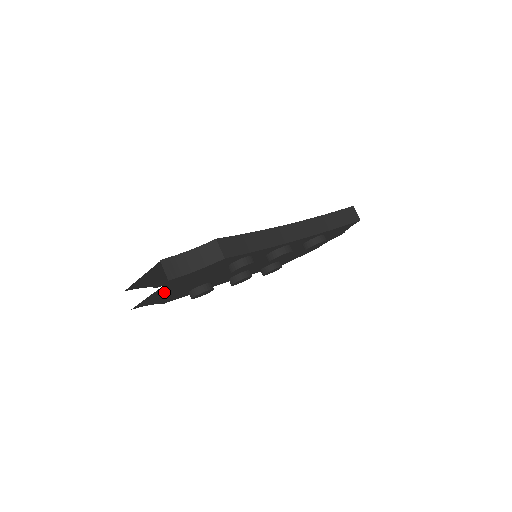
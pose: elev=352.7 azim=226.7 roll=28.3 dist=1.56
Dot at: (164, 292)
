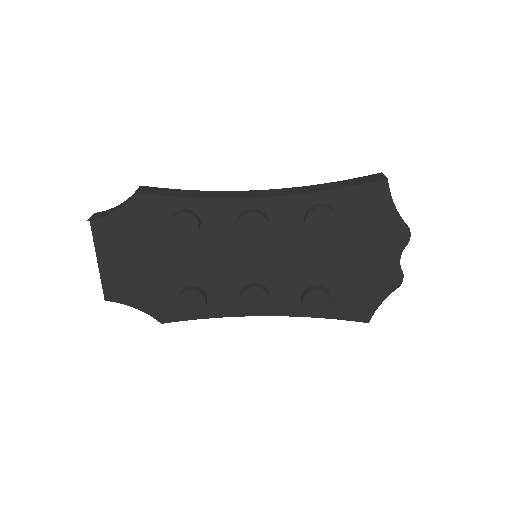
Dot at: (119, 267)
